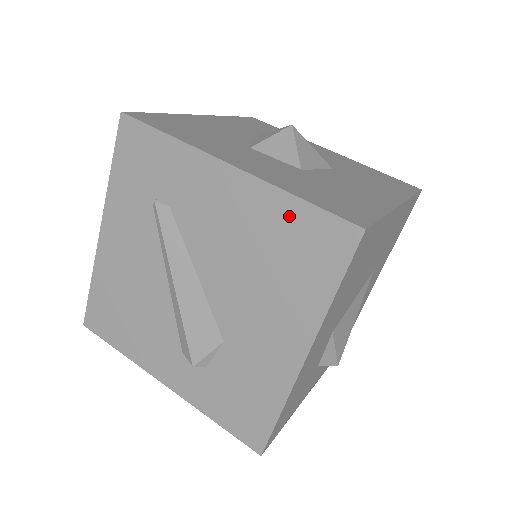
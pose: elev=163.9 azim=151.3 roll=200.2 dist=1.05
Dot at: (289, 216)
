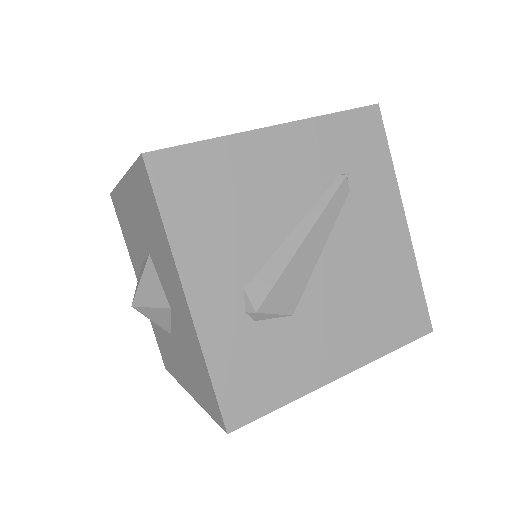
Dot at: (409, 285)
